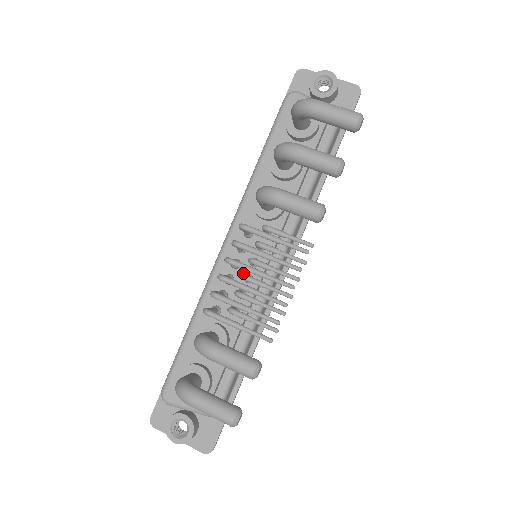
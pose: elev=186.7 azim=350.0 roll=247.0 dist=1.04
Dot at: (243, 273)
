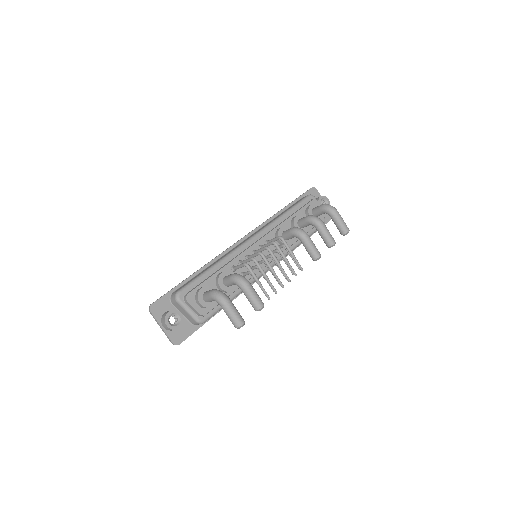
Dot at: (256, 259)
